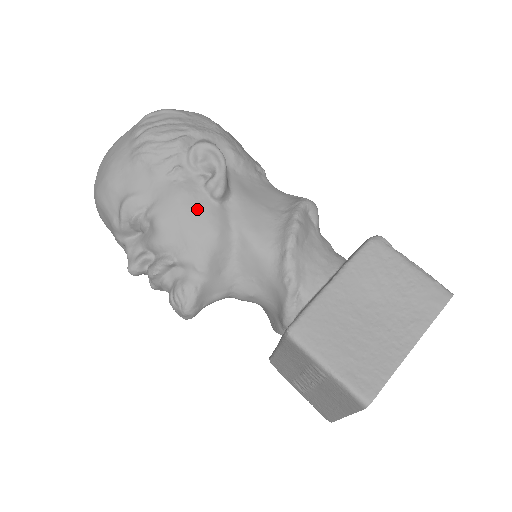
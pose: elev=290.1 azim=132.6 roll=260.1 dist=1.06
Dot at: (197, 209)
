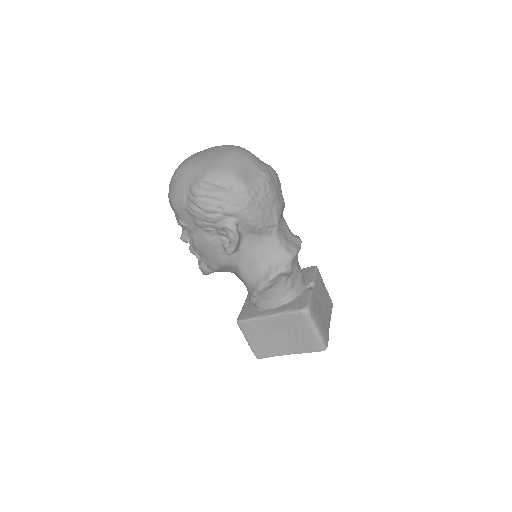
Dot at: (215, 252)
